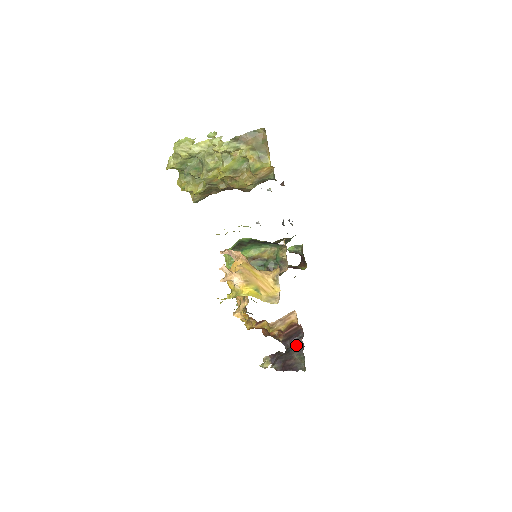
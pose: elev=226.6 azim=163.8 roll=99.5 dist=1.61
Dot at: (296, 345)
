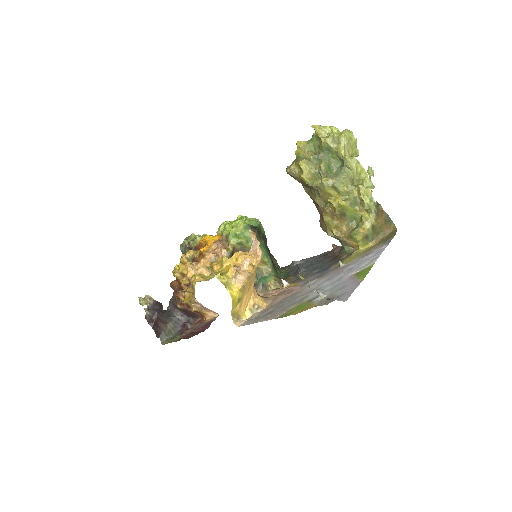
Dot at: (179, 319)
